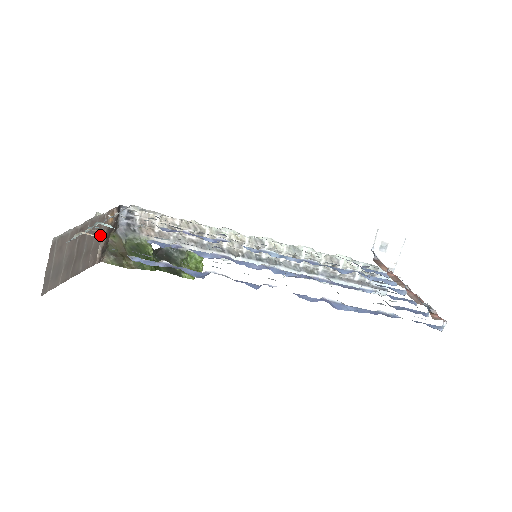
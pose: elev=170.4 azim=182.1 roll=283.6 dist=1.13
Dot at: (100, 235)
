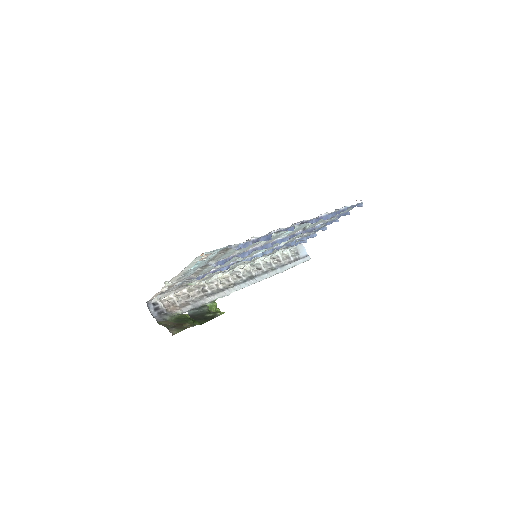
Dot at: occluded
